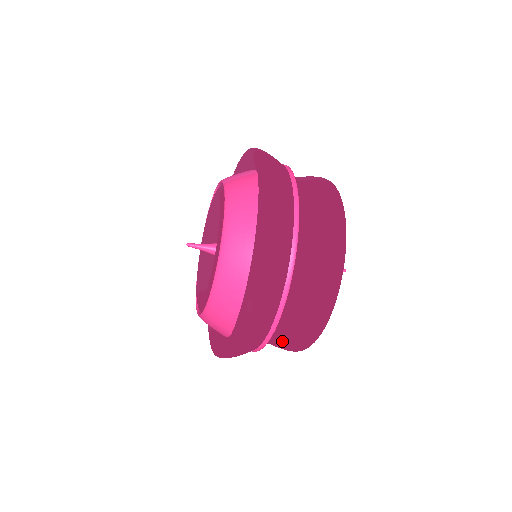
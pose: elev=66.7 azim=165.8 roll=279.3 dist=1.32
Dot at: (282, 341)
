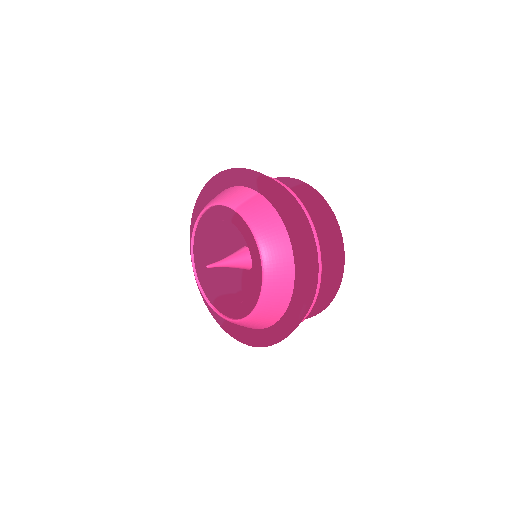
Dot at: occluded
